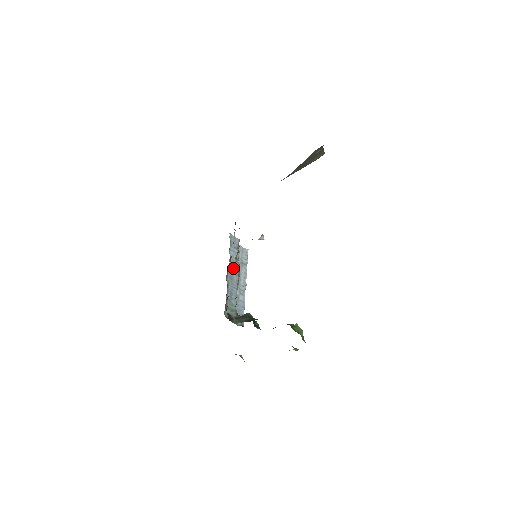
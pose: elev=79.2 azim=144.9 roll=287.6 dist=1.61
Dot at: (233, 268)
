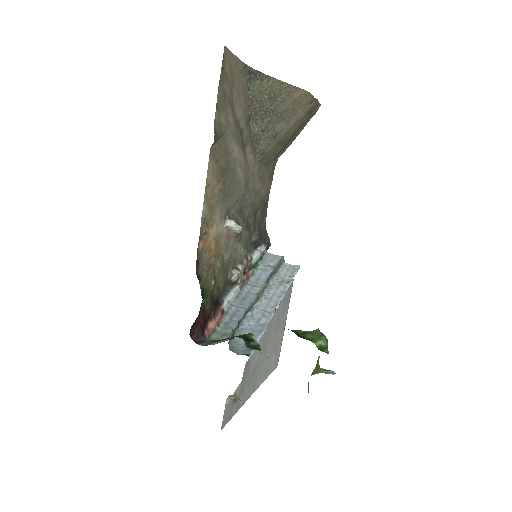
Dot at: (253, 287)
